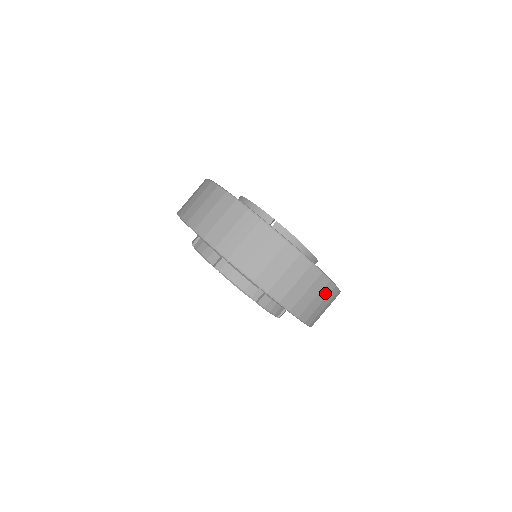
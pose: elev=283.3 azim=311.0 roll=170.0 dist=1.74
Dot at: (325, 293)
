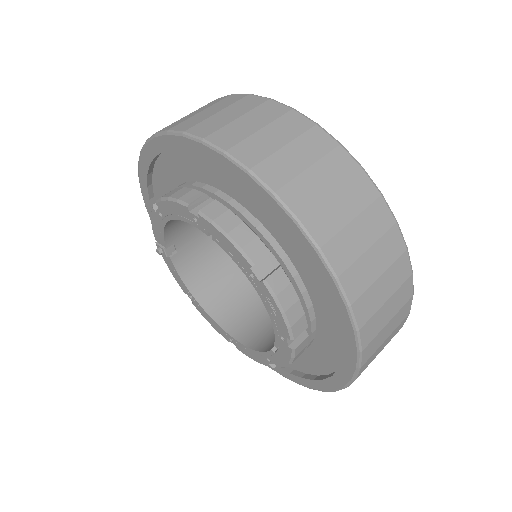
Dot at: (396, 276)
